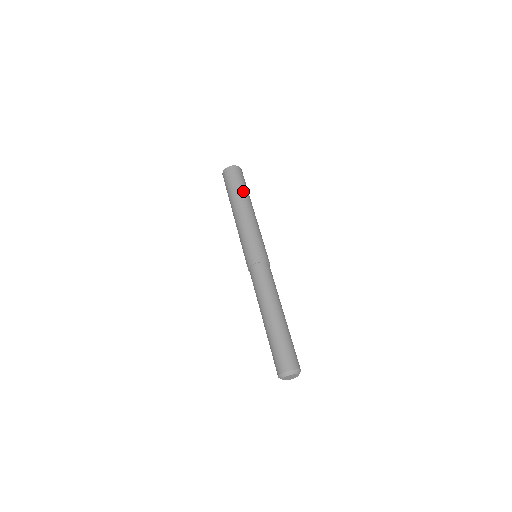
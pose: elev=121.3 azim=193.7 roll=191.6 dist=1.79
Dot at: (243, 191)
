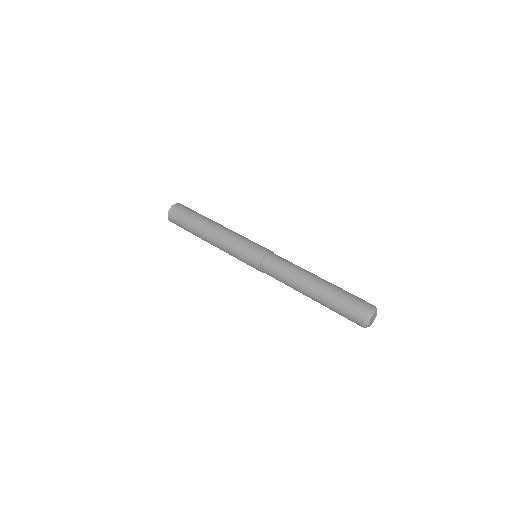
Dot at: (202, 216)
